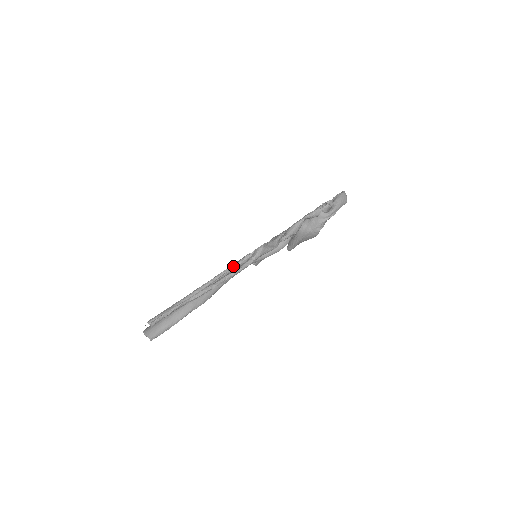
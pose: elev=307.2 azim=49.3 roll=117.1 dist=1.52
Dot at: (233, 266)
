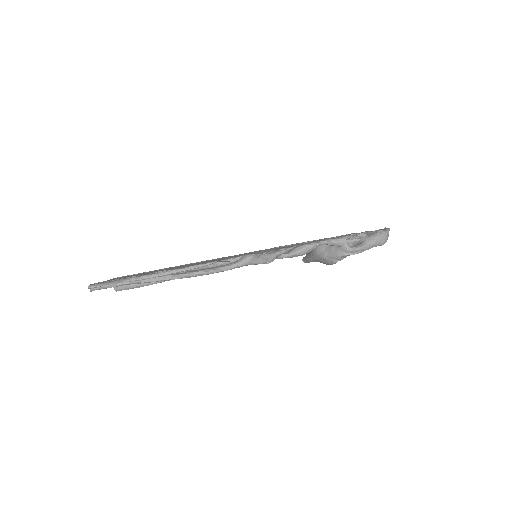
Dot at: (208, 264)
